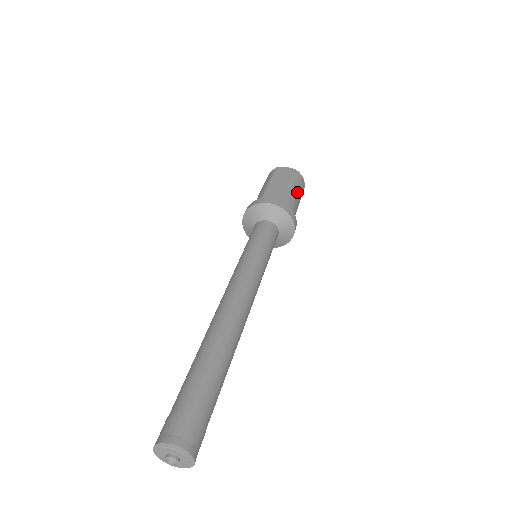
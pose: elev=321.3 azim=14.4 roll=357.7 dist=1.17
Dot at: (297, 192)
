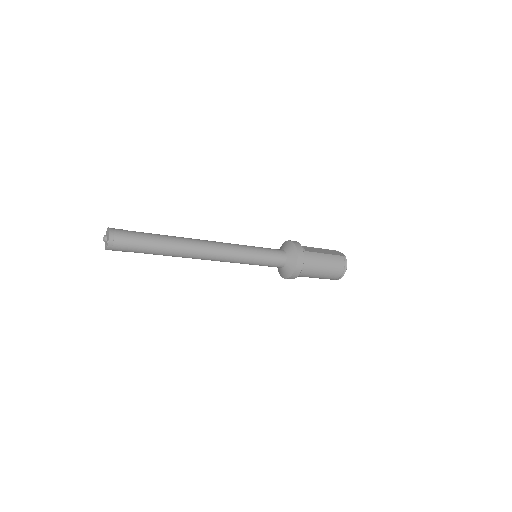
Dot at: (328, 262)
